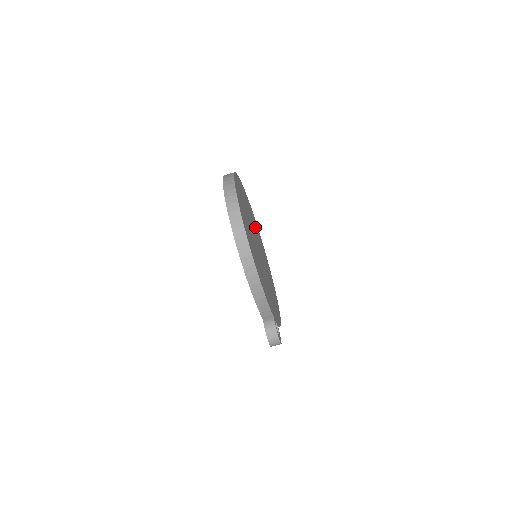
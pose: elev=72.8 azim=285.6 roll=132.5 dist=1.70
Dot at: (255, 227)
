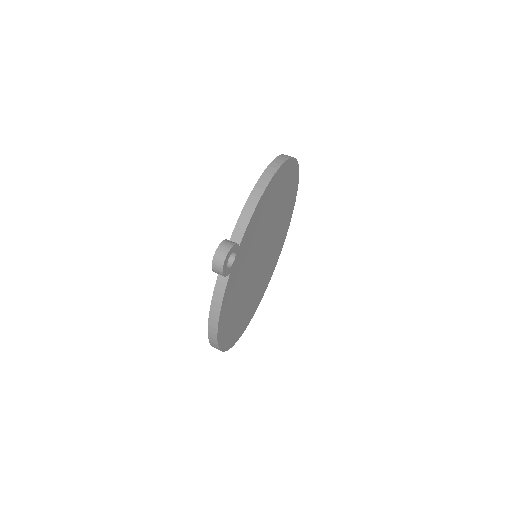
Dot at: (266, 272)
